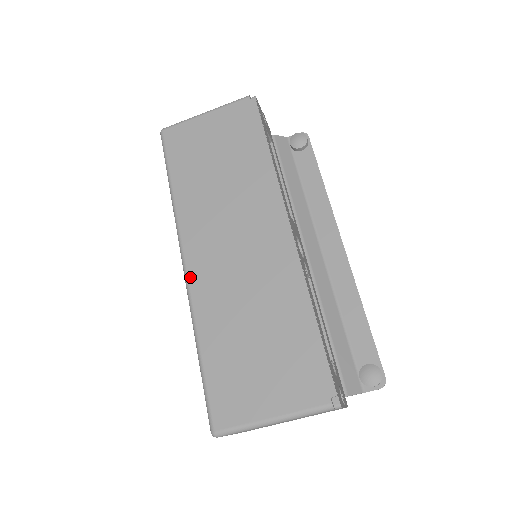
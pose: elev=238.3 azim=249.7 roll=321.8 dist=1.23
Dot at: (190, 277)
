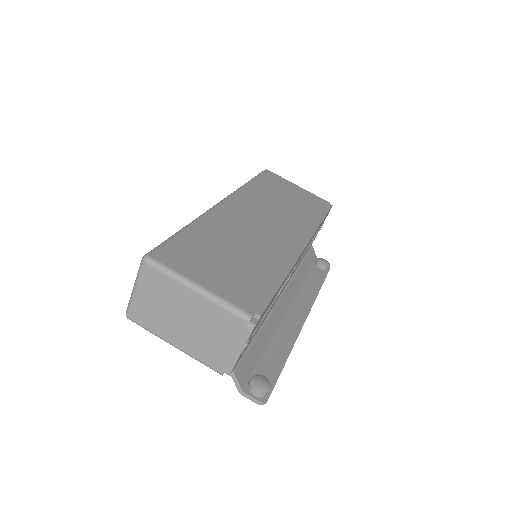
Dot at: (219, 207)
